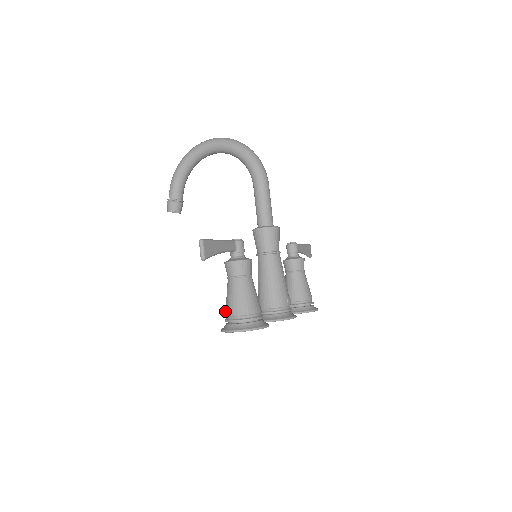
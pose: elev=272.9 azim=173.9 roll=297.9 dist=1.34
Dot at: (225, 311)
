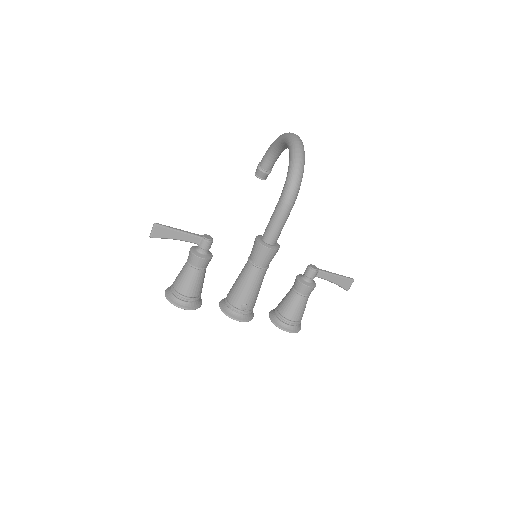
Dot at: occluded
